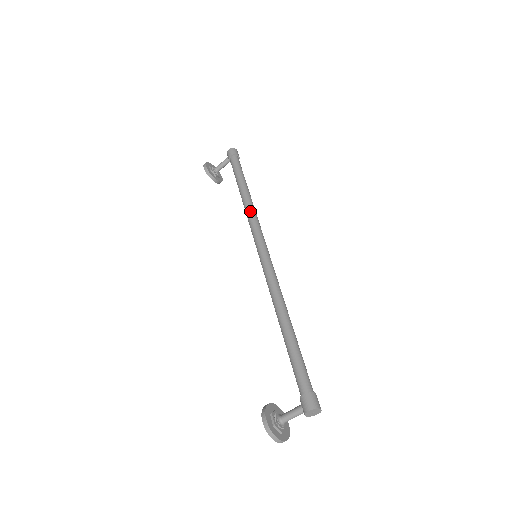
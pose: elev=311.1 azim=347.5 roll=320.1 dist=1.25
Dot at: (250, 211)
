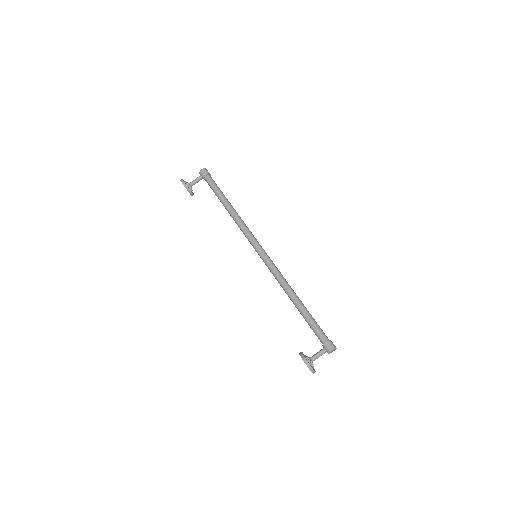
Dot at: (242, 222)
